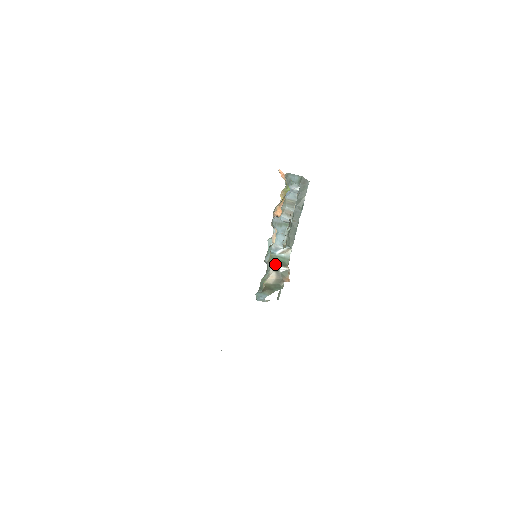
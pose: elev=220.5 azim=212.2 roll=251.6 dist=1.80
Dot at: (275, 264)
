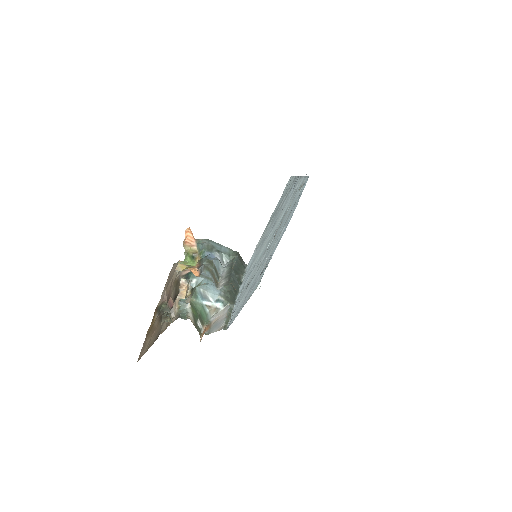
Dot at: (196, 312)
